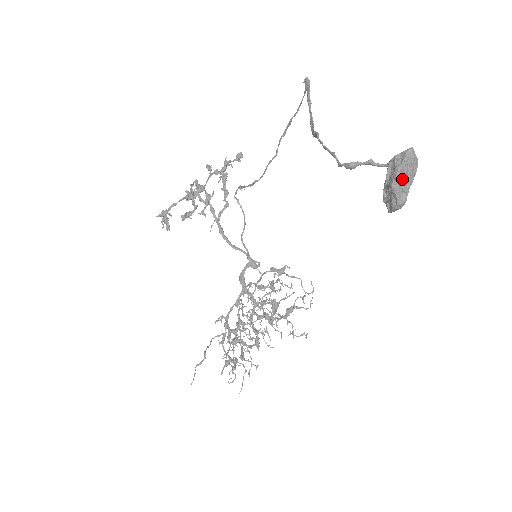
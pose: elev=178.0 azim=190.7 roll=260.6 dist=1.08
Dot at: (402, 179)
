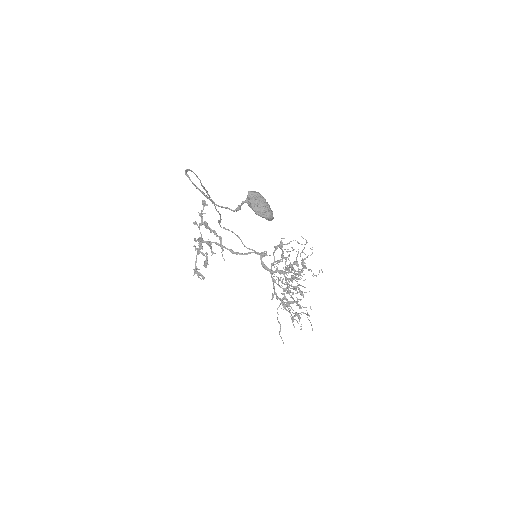
Dot at: (258, 209)
